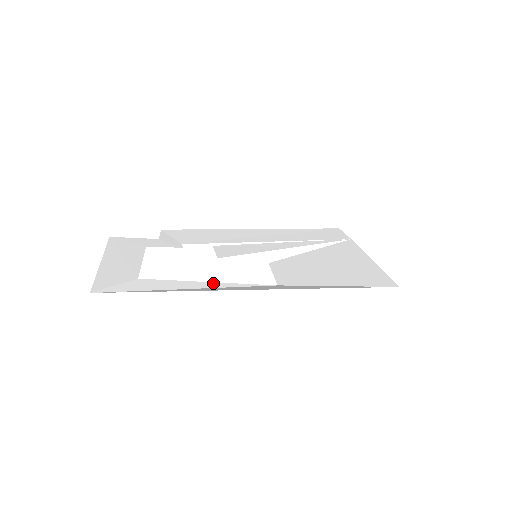
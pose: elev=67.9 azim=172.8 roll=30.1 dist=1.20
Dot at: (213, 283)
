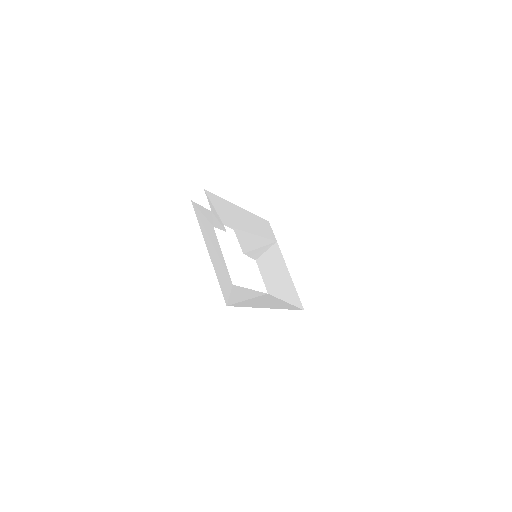
Dot at: (254, 291)
